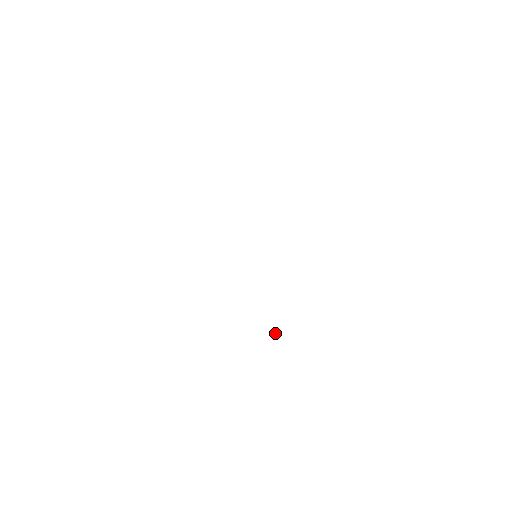
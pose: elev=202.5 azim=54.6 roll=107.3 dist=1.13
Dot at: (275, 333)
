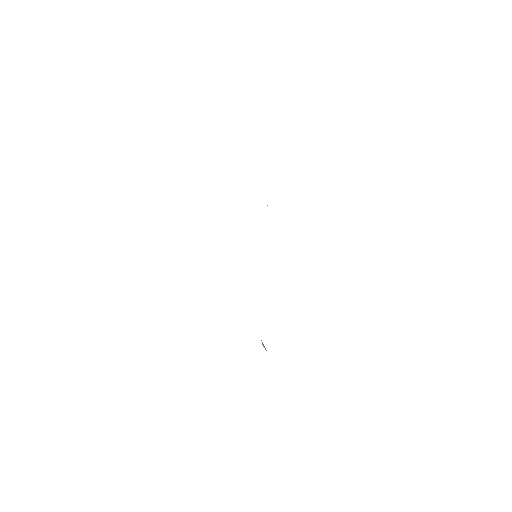
Dot at: (263, 346)
